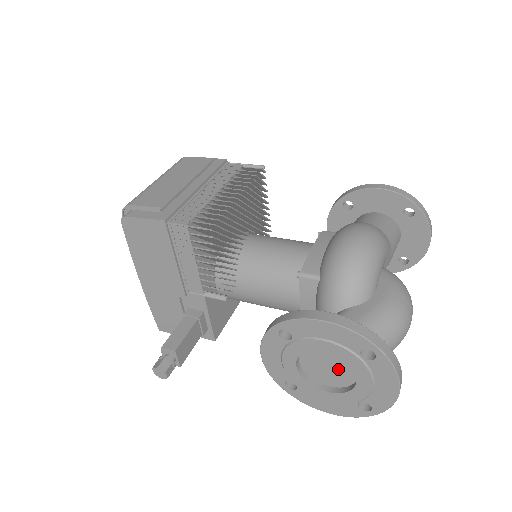
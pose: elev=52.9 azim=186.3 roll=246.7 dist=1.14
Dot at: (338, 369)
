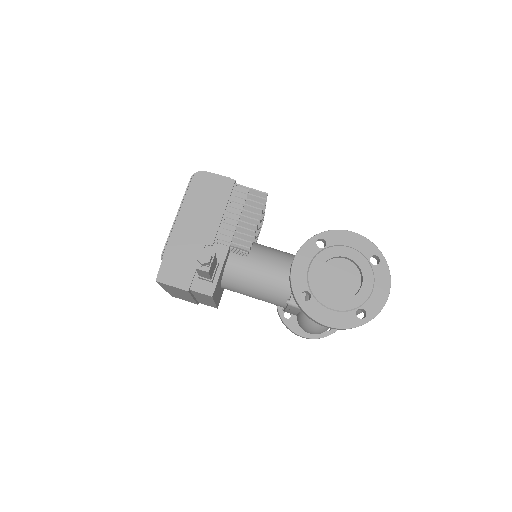
Dot at: (347, 280)
